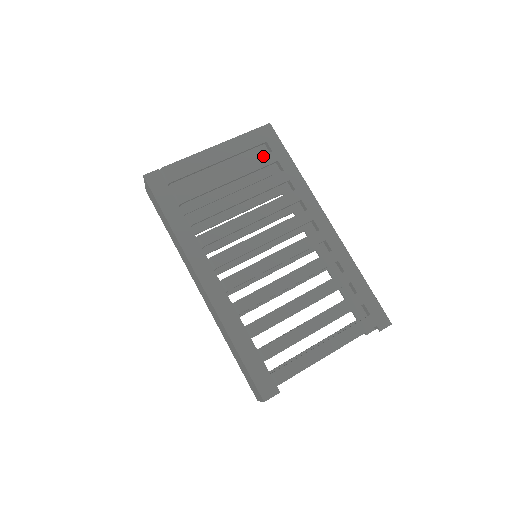
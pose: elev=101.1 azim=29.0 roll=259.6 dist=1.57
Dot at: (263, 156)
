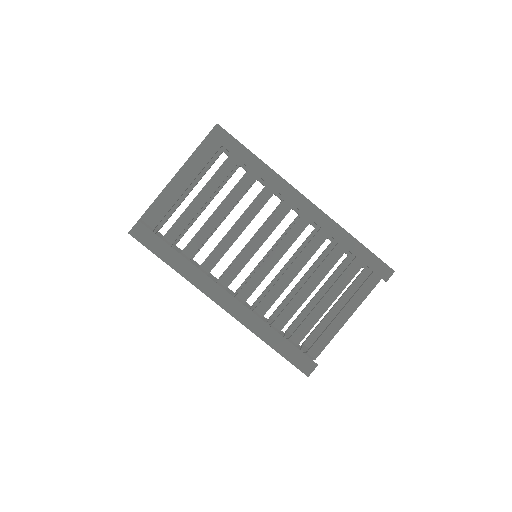
Dot at: (224, 163)
